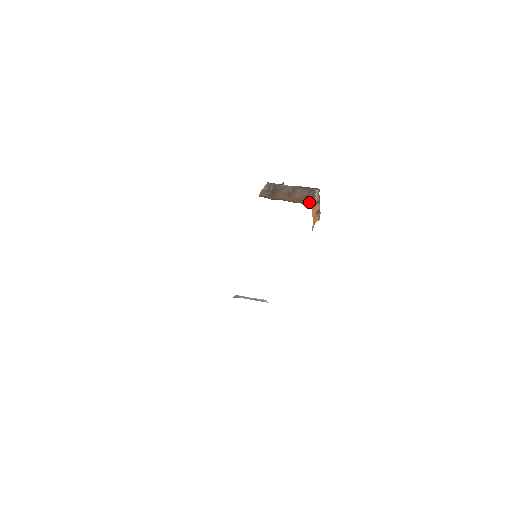
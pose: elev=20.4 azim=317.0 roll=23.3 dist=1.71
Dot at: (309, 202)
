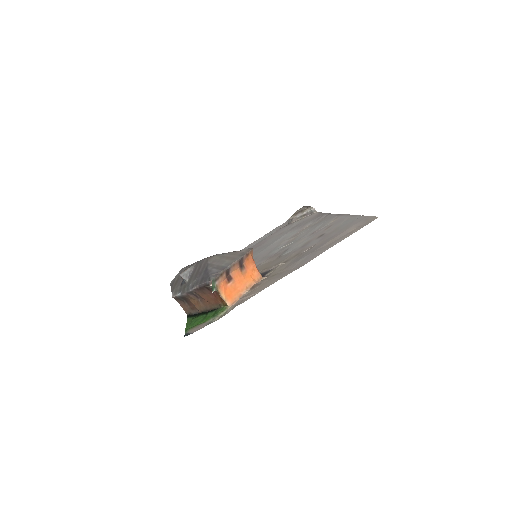
Dot at: (222, 303)
